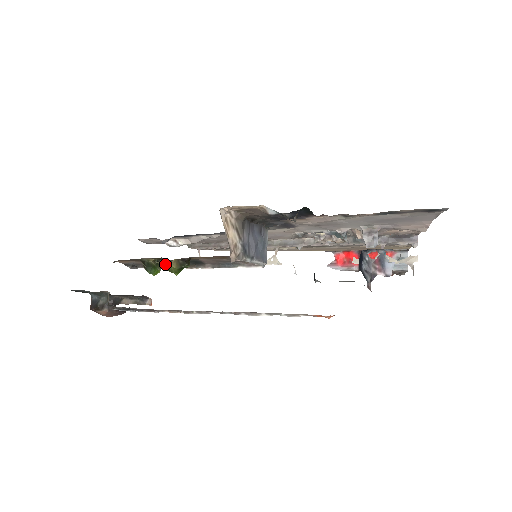
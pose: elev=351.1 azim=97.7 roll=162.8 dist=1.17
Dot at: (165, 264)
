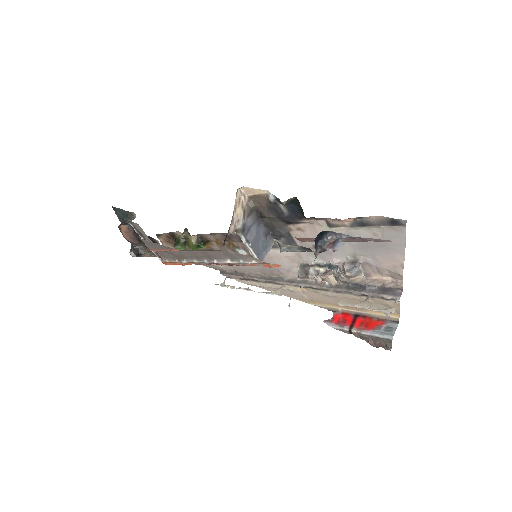
Dot at: (188, 238)
